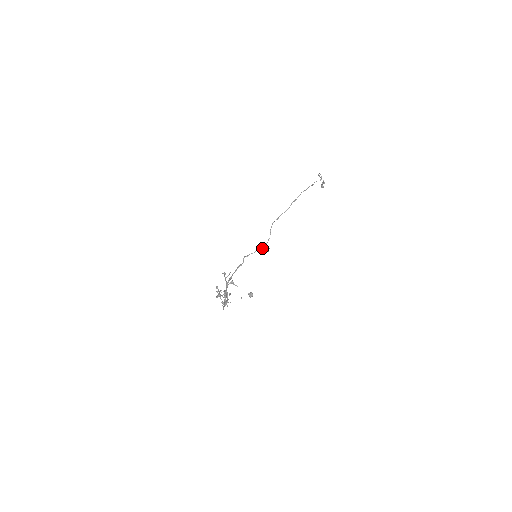
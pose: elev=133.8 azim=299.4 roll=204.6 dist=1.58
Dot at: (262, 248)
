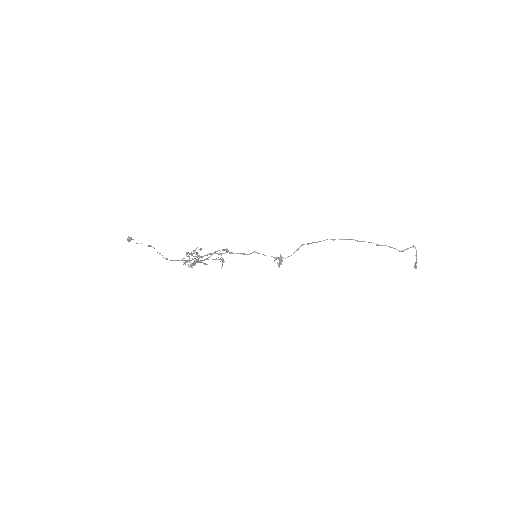
Dot at: (276, 258)
